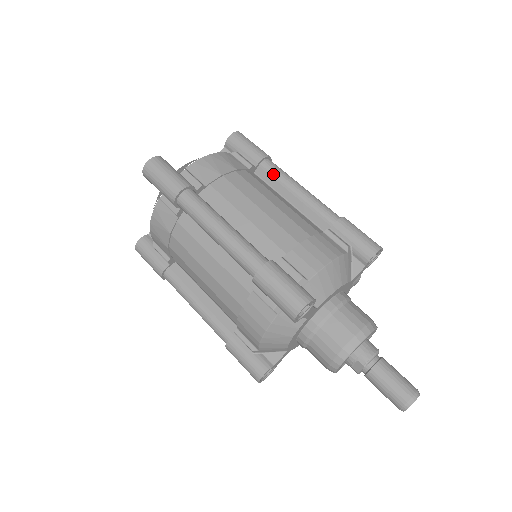
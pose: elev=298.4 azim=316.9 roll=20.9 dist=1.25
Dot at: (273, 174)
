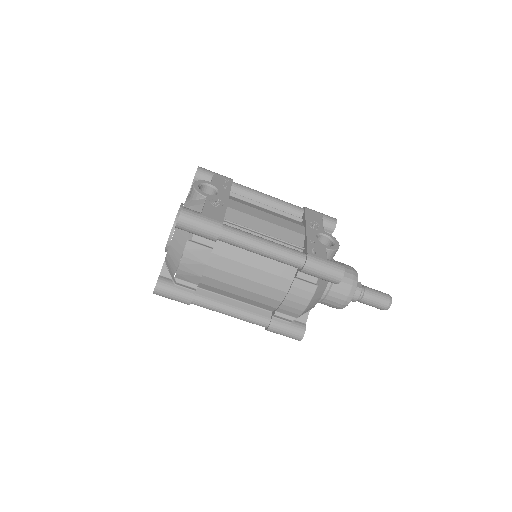
Dot at: occluded
